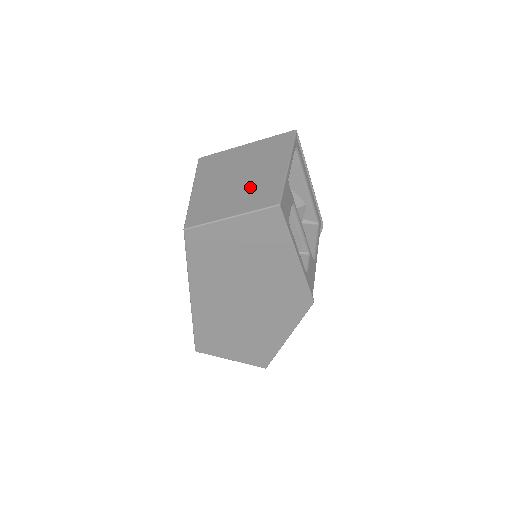
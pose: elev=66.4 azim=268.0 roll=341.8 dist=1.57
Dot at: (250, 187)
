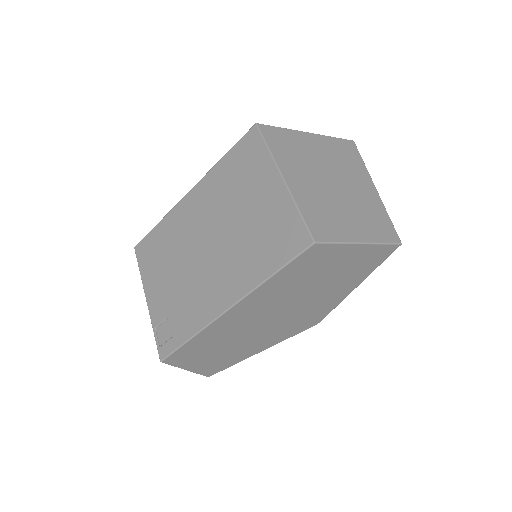
Dot at: (357, 205)
